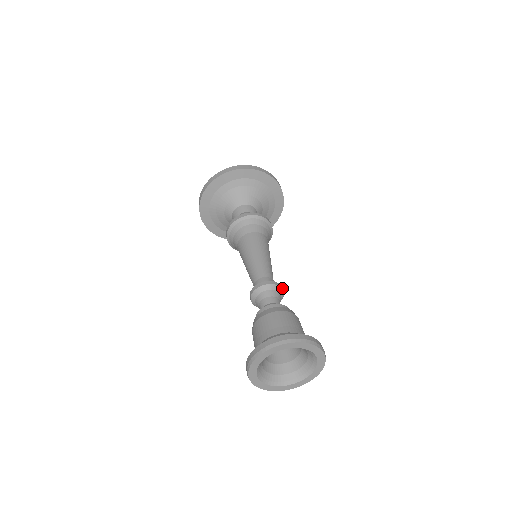
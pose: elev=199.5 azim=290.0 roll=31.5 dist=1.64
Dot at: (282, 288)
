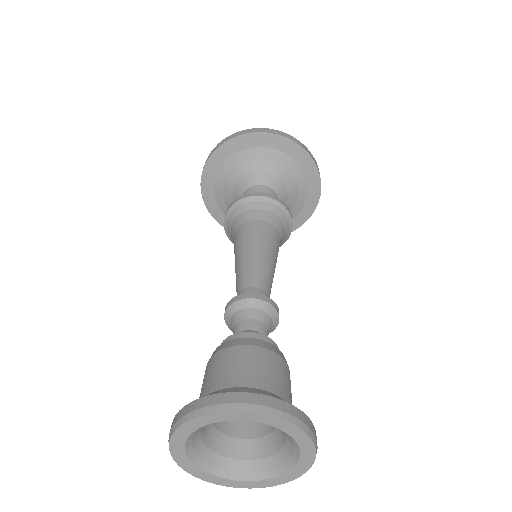
Dot at: (265, 299)
